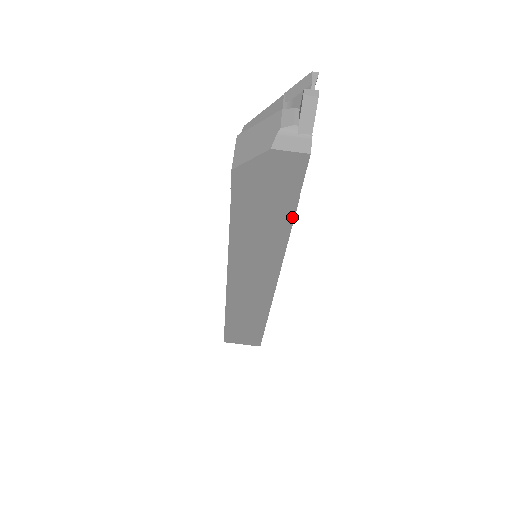
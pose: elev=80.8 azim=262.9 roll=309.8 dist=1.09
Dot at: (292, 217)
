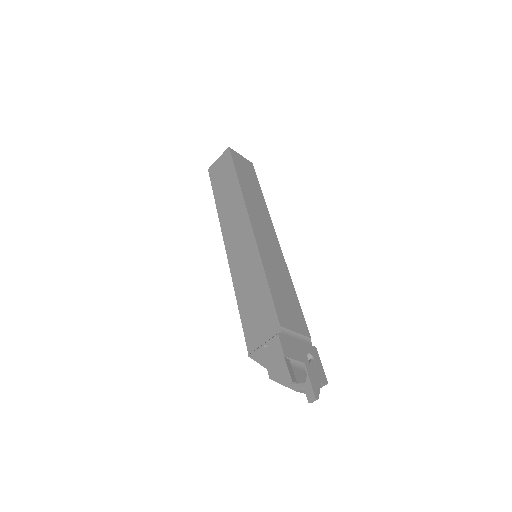
Dot at: (304, 321)
